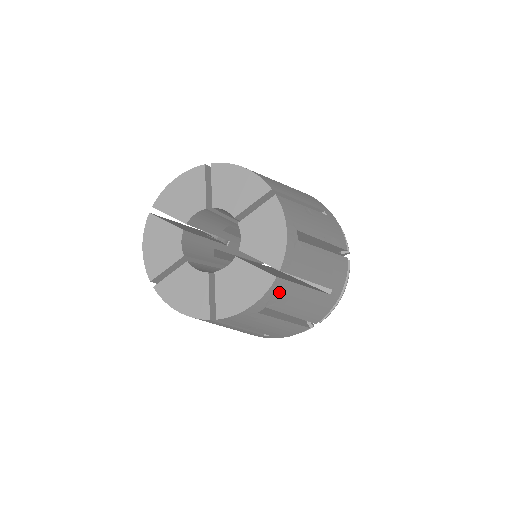
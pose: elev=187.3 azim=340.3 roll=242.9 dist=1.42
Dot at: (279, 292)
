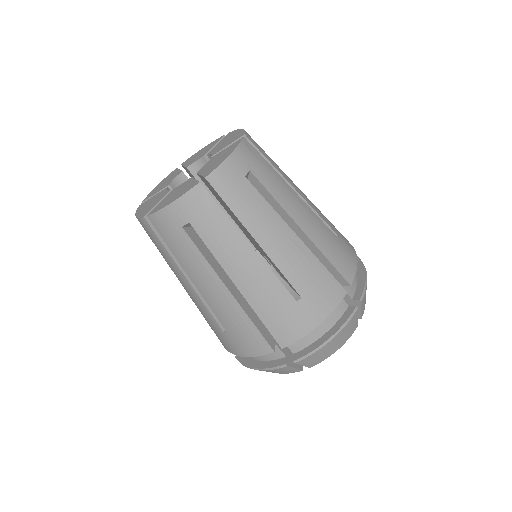
Dot at: (256, 159)
